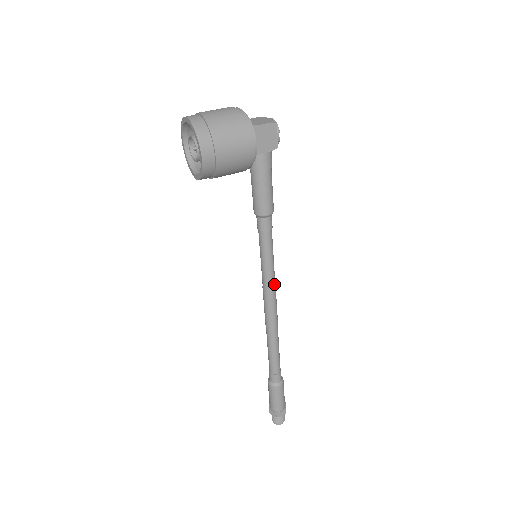
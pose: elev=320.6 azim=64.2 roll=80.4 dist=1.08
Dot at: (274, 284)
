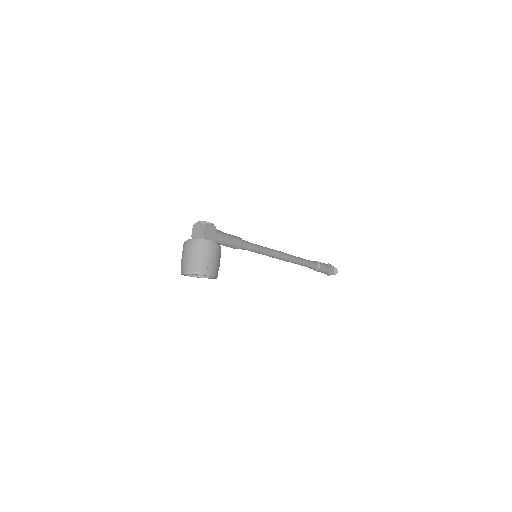
Dot at: (273, 251)
